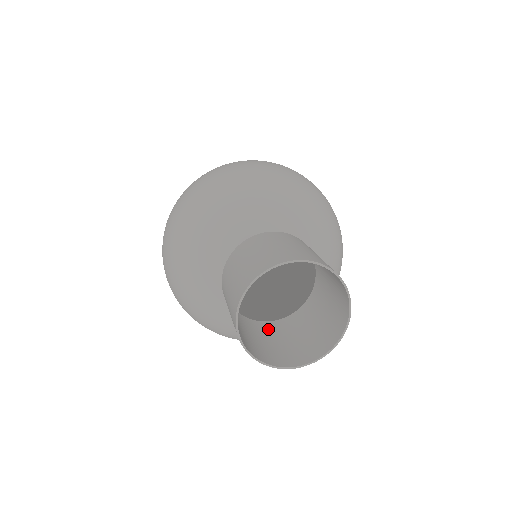
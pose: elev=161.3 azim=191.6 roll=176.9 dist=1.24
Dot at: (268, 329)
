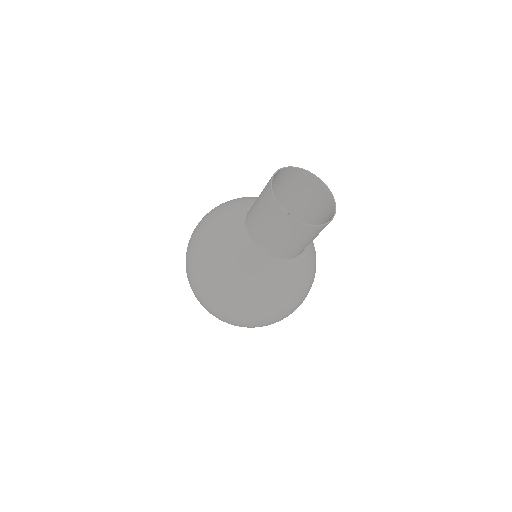
Dot at: (265, 242)
